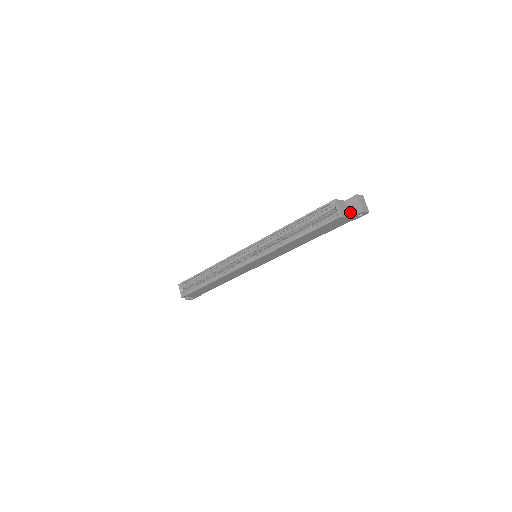
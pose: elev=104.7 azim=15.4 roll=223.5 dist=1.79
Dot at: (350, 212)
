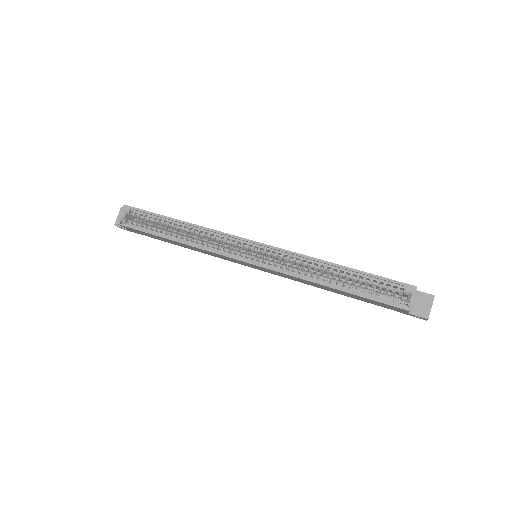
Dot at: (413, 307)
